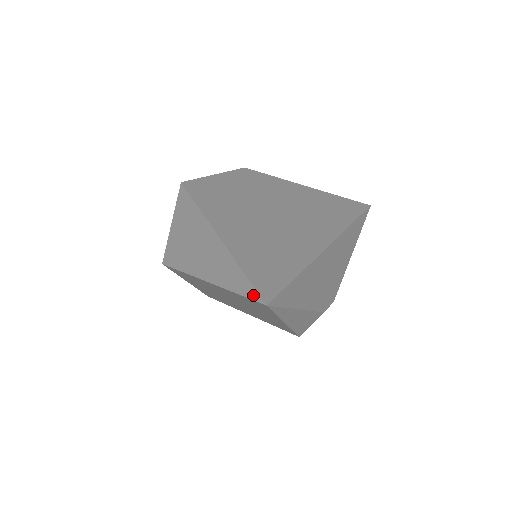
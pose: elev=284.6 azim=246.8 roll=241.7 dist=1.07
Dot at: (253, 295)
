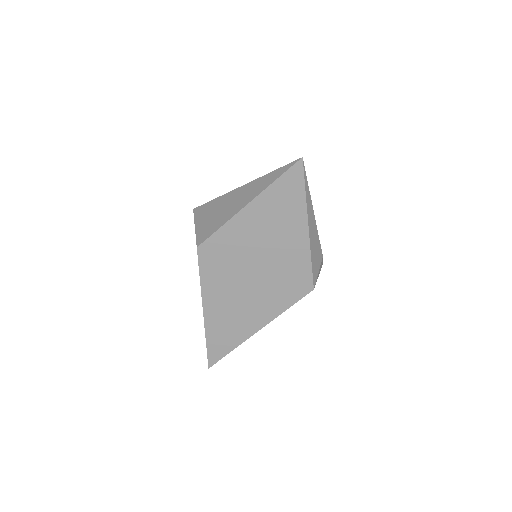
Dot at: (290, 165)
